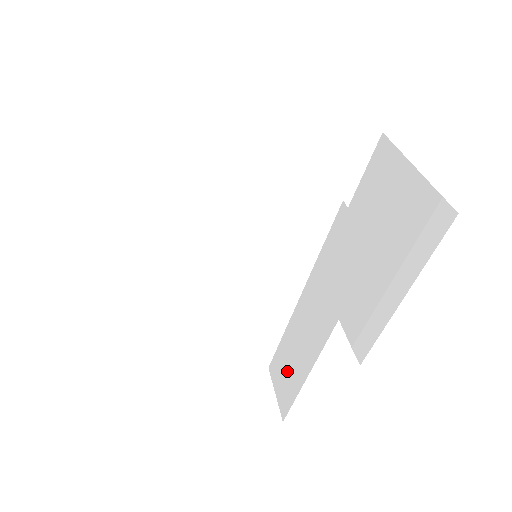
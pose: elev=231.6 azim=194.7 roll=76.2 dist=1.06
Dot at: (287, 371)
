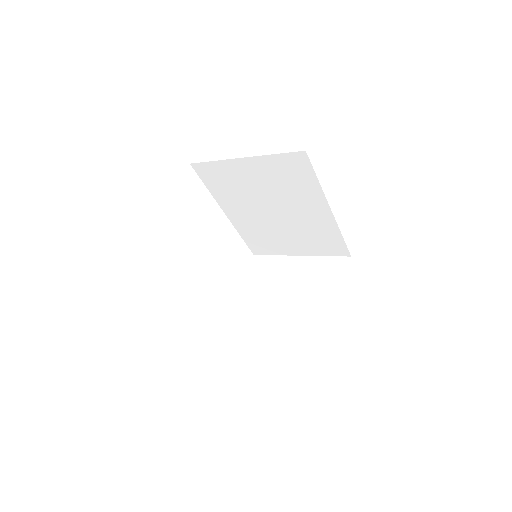
Dot at: (213, 308)
